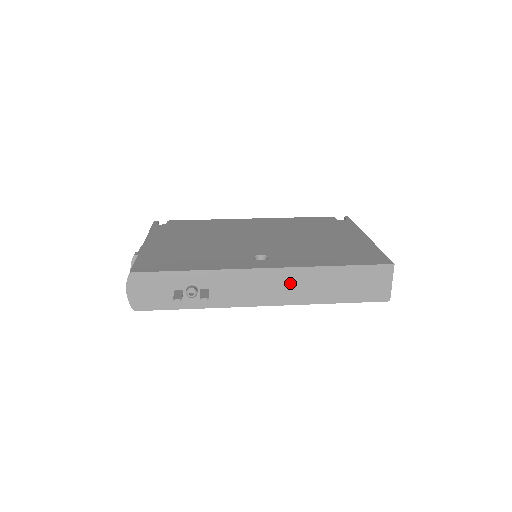
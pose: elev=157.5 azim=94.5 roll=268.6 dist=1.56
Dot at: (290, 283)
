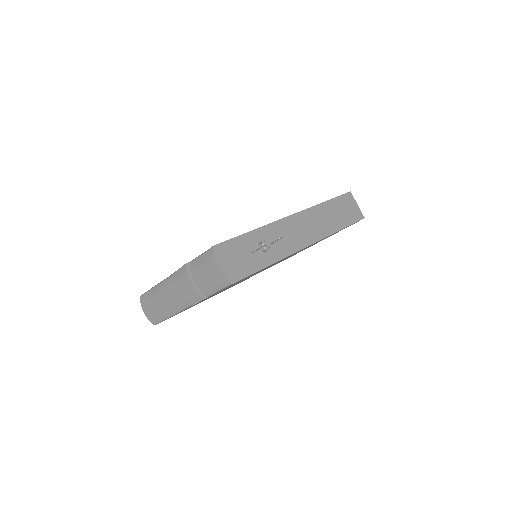
Dot at: (313, 221)
